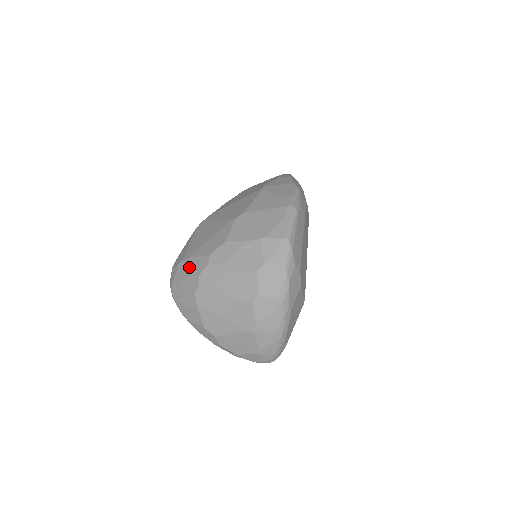
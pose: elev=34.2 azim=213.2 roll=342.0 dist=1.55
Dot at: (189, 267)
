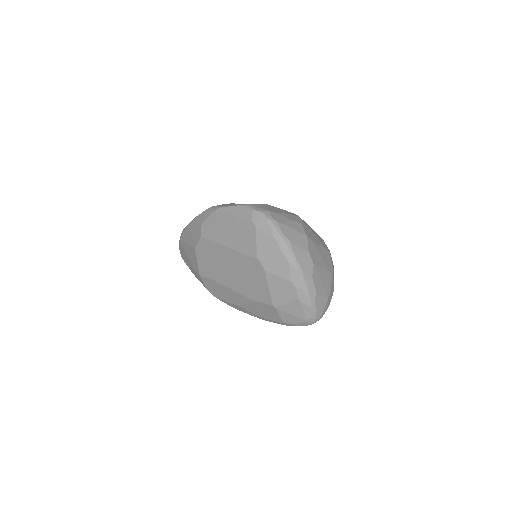
Dot at: occluded
